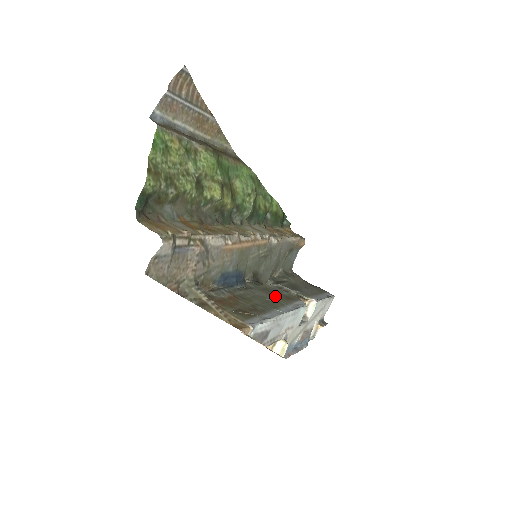
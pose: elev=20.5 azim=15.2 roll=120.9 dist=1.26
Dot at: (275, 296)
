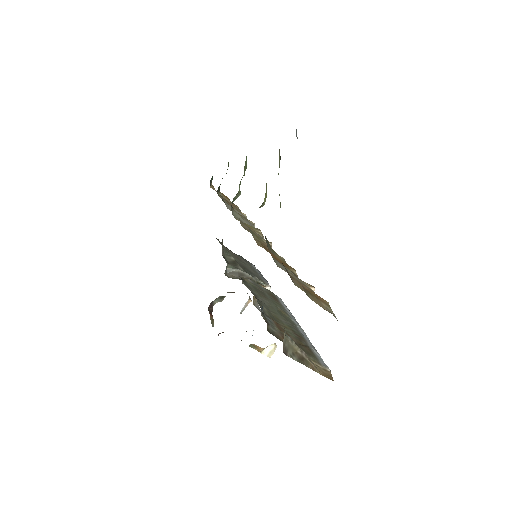
Dot at: (270, 299)
